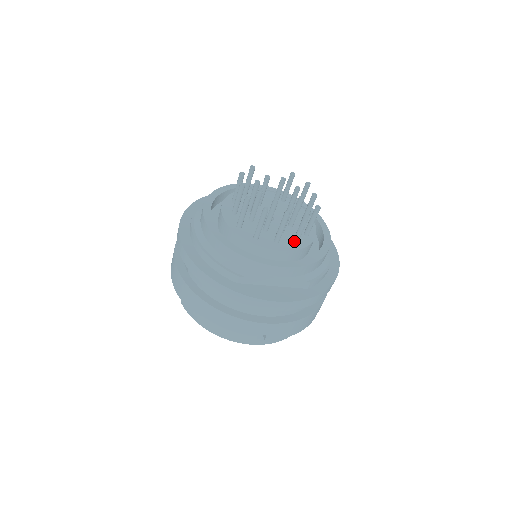
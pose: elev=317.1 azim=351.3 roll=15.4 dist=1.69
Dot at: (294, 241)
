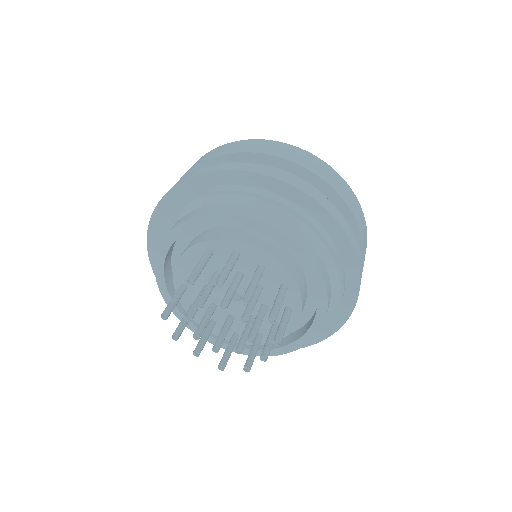
Dot at: occluded
